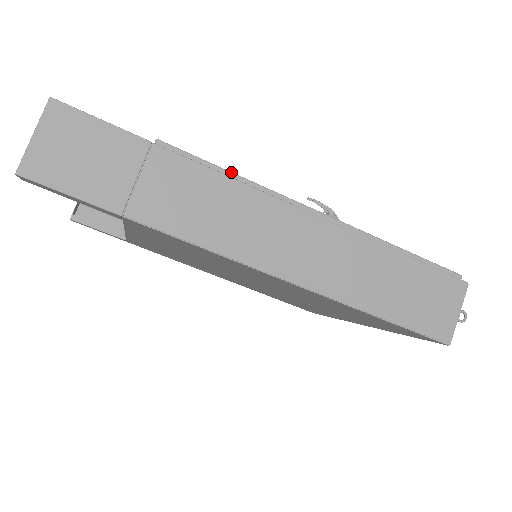
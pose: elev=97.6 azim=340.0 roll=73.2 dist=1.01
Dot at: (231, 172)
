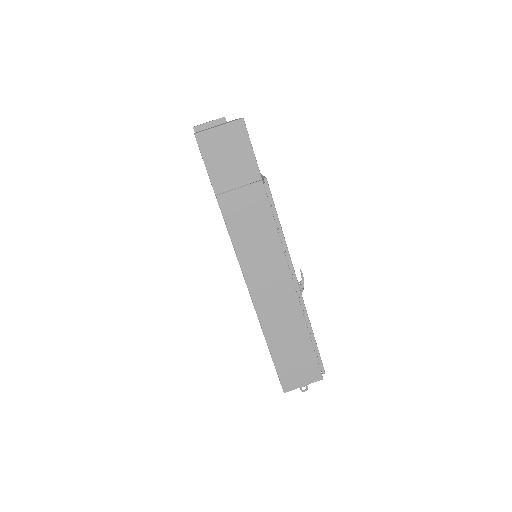
Dot at: (280, 225)
